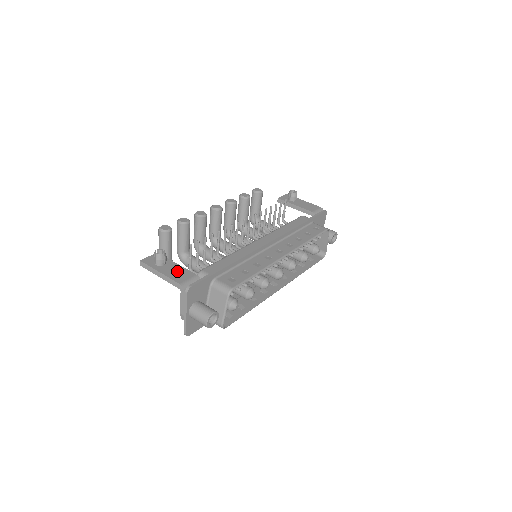
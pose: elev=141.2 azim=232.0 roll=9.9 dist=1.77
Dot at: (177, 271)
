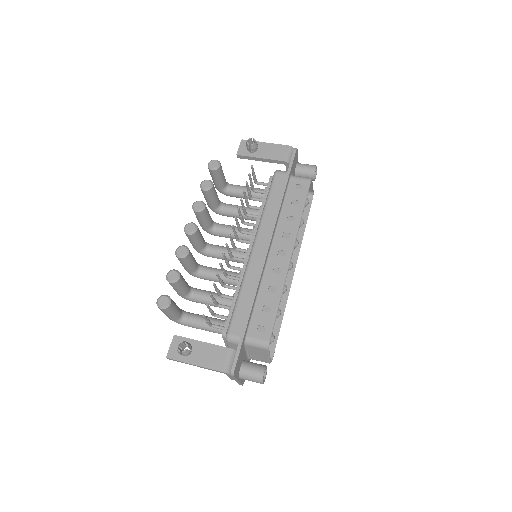
Dot at: (209, 354)
